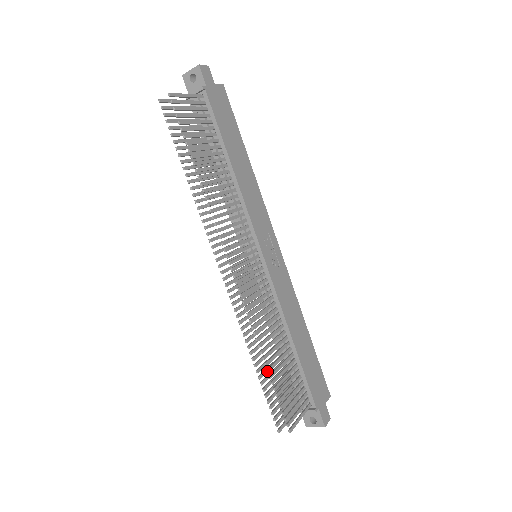
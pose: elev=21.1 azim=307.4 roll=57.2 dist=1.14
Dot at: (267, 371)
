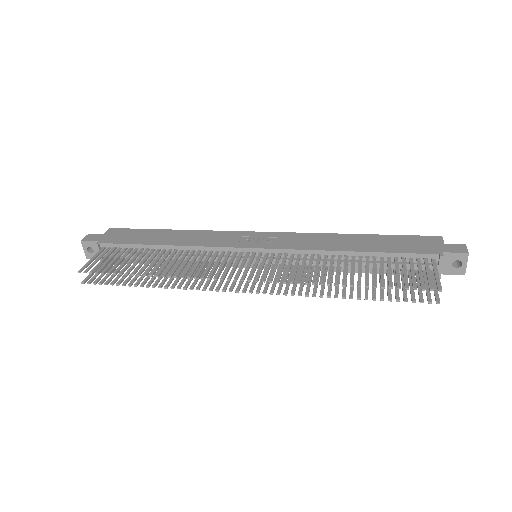
Dot at: occluded
